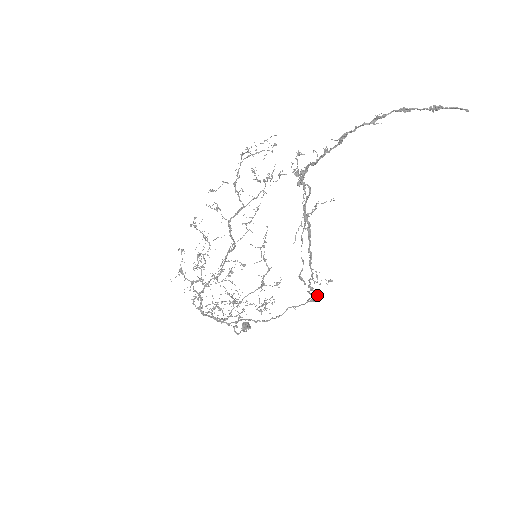
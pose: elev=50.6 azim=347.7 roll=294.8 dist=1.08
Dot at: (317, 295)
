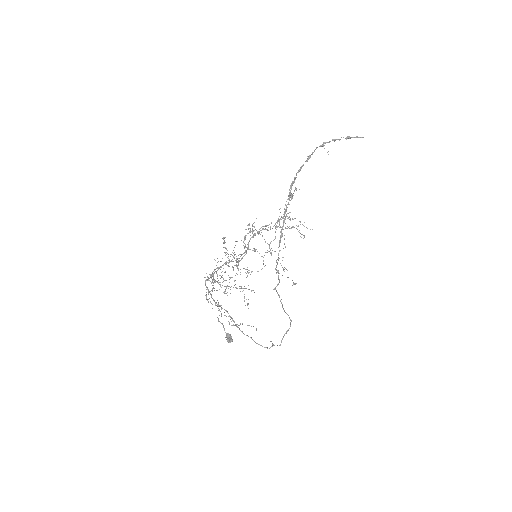
Dot at: (288, 315)
